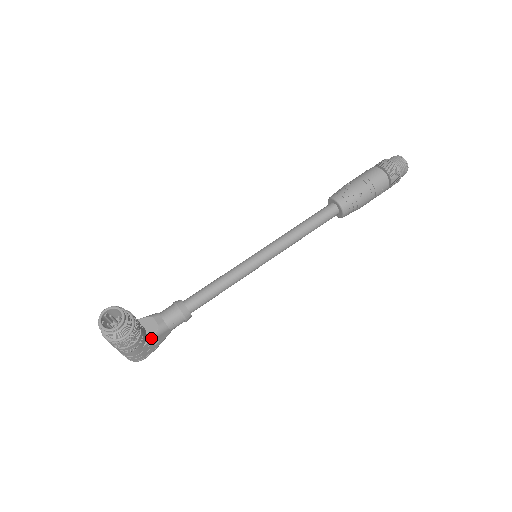
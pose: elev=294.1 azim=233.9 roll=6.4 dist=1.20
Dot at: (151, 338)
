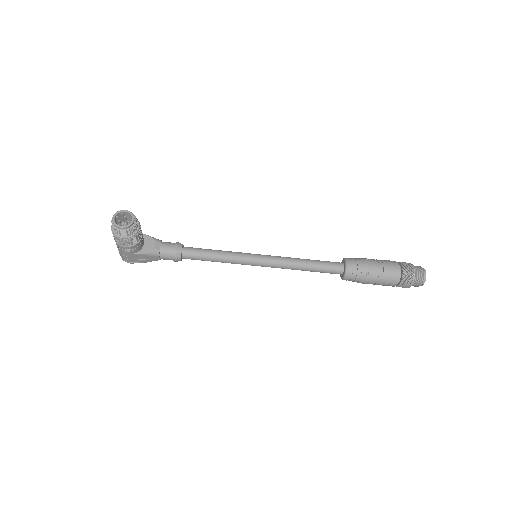
Dot at: (142, 253)
